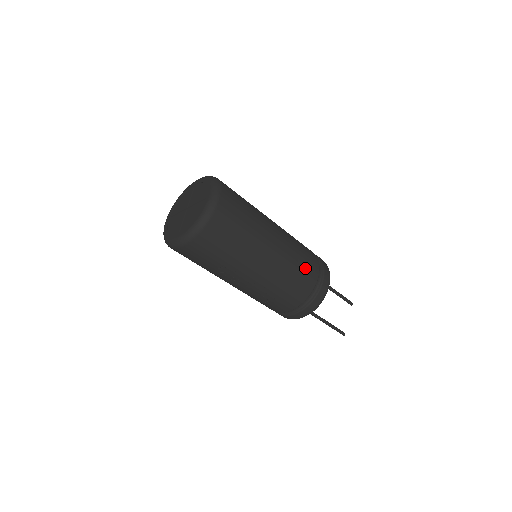
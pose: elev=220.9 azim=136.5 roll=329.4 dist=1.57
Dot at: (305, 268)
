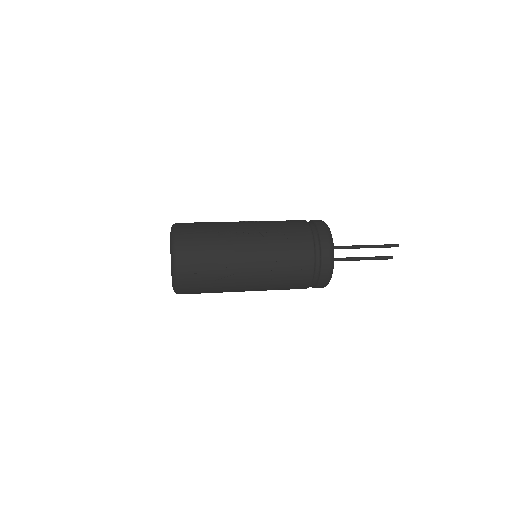
Dot at: (289, 289)
